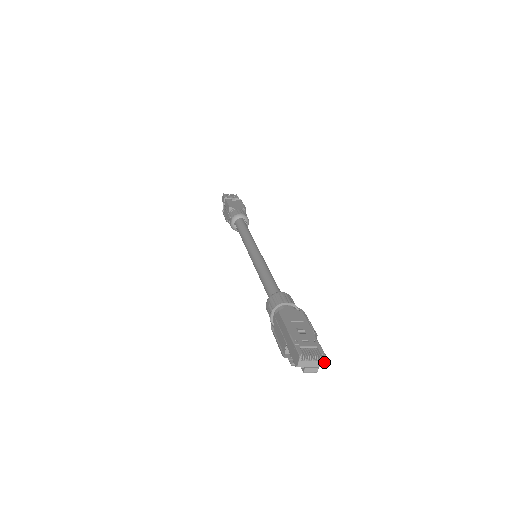
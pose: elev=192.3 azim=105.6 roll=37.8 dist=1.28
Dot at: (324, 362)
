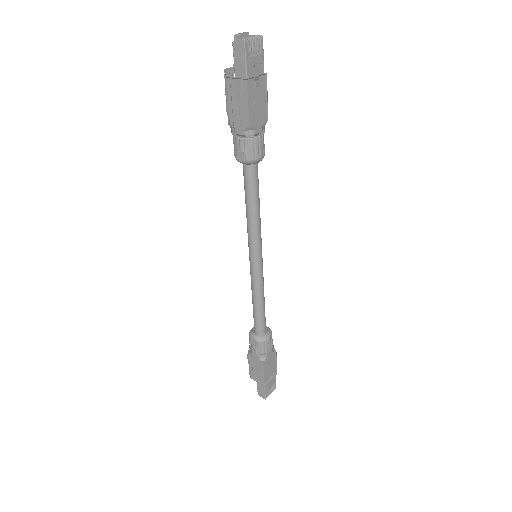
Dot at: occluded
